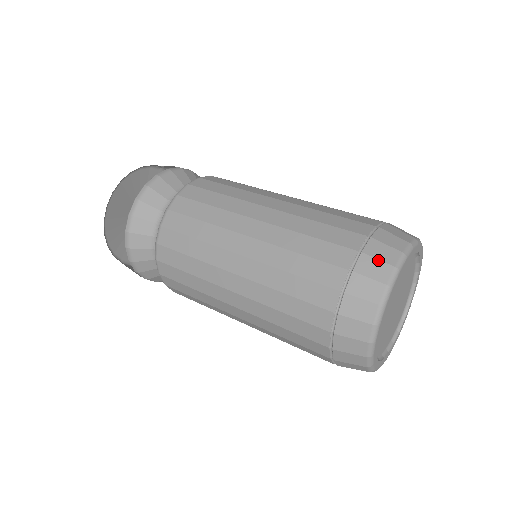
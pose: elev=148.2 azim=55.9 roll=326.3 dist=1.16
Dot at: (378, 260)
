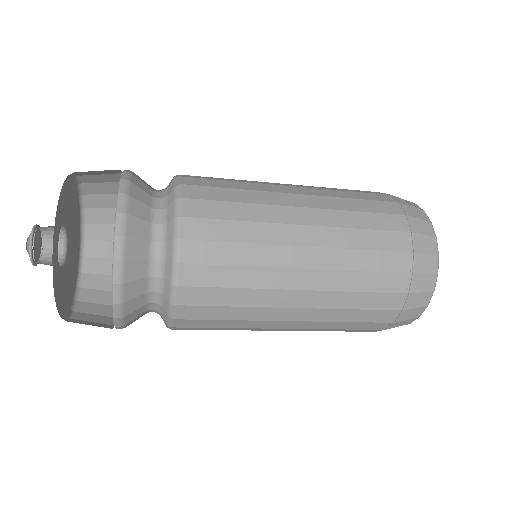
Dot at: occluded
